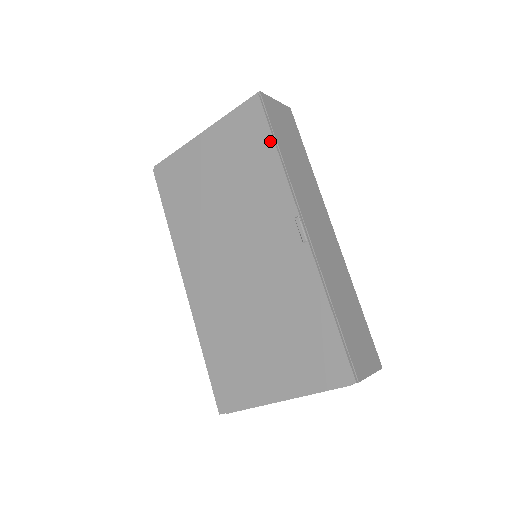
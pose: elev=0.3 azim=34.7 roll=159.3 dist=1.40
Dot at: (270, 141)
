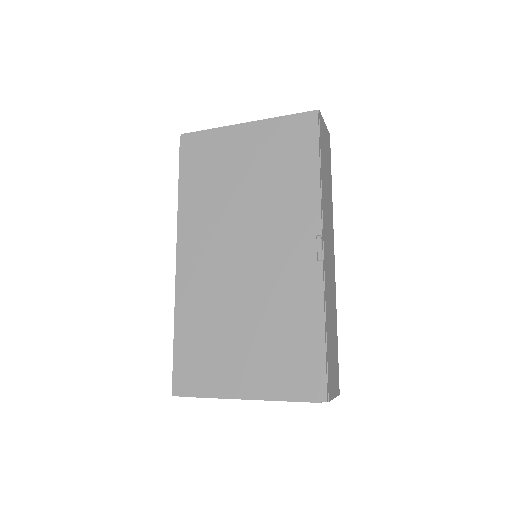
Dot at: (315, 158)
